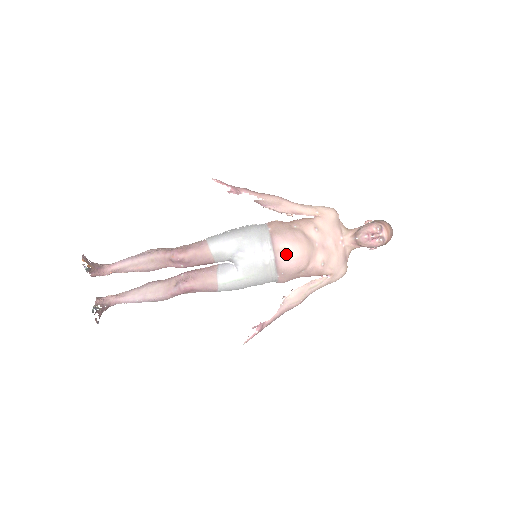
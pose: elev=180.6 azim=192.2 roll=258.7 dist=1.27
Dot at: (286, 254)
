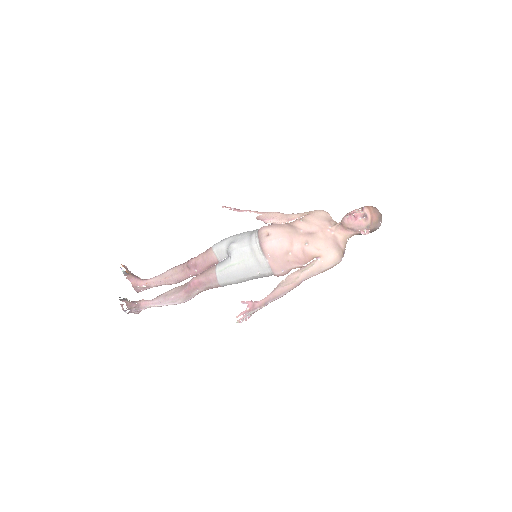
Dot at: (268, 236)
